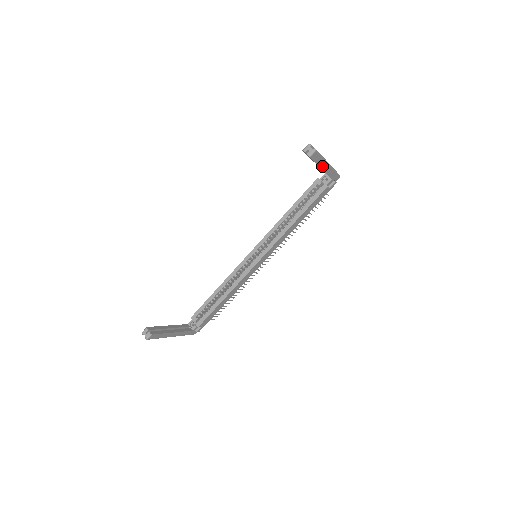
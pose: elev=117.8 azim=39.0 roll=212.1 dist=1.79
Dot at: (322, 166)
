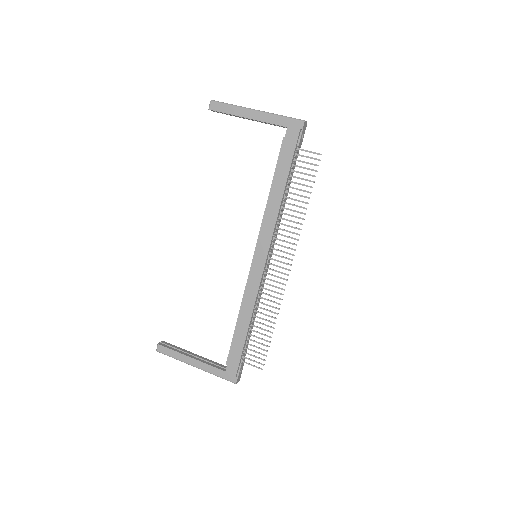
Dot at: (244, 115)
